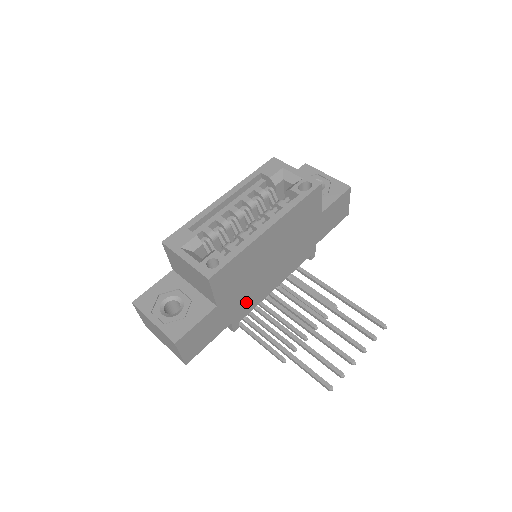
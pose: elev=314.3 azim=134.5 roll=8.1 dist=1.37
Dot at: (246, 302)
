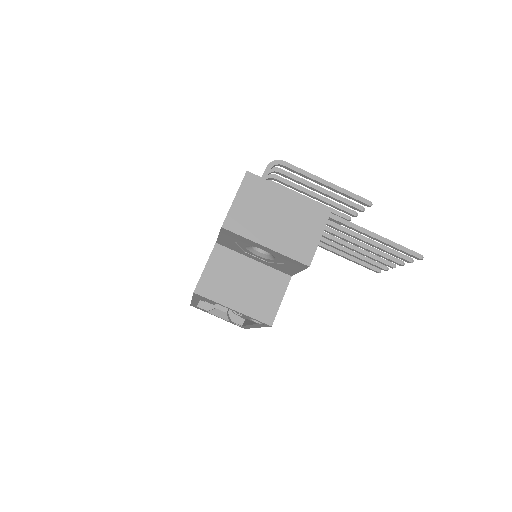
Dot at: occluded
